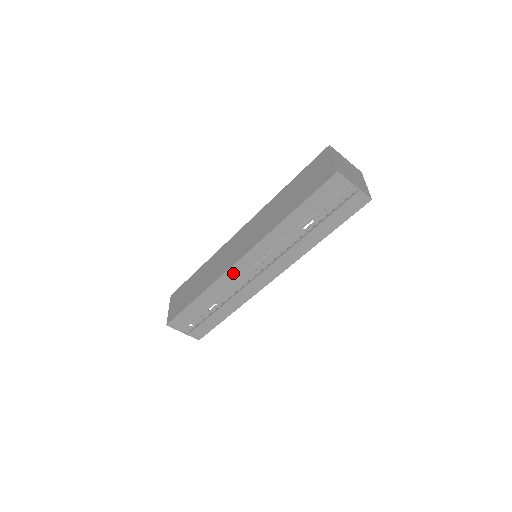
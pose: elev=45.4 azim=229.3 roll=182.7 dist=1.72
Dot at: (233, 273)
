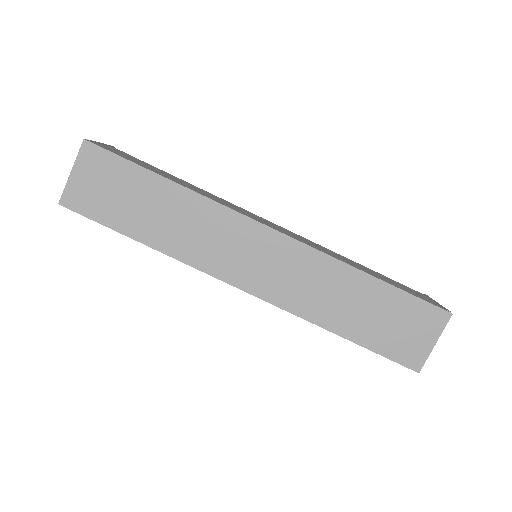
Dot at: occluded
